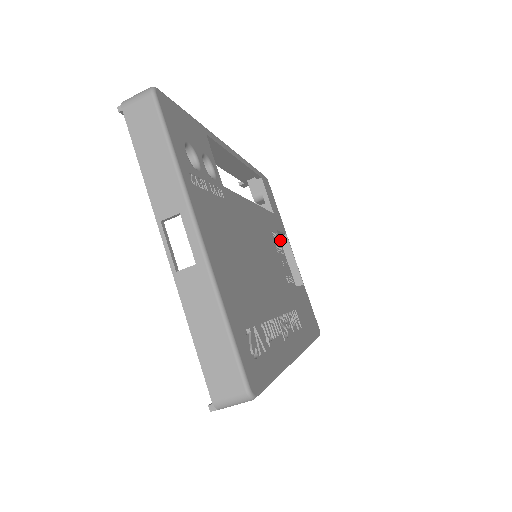
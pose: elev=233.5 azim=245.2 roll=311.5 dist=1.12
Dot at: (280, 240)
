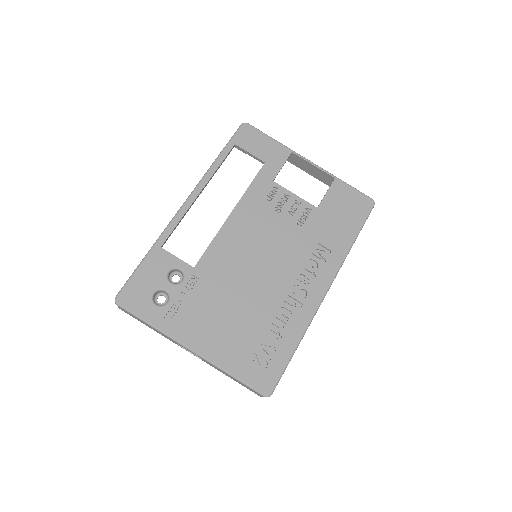
Dot at: (293, 158)
